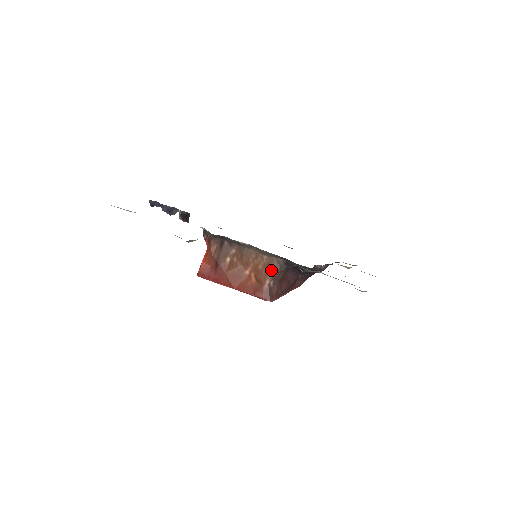
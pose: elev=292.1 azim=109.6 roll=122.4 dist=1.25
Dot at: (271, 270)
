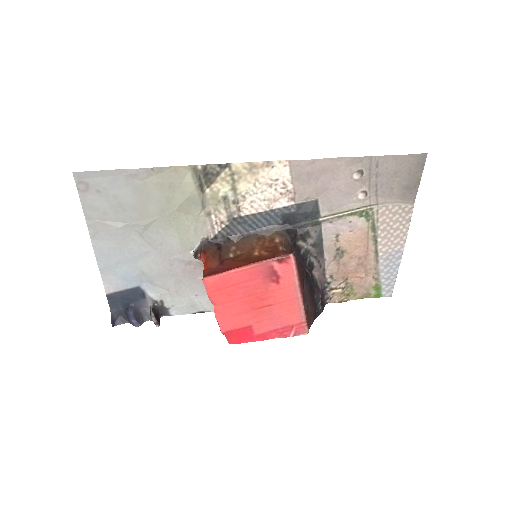
Dot at: (278, 241)
